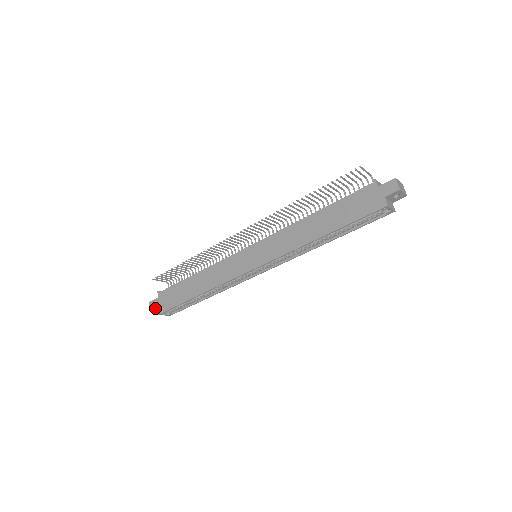
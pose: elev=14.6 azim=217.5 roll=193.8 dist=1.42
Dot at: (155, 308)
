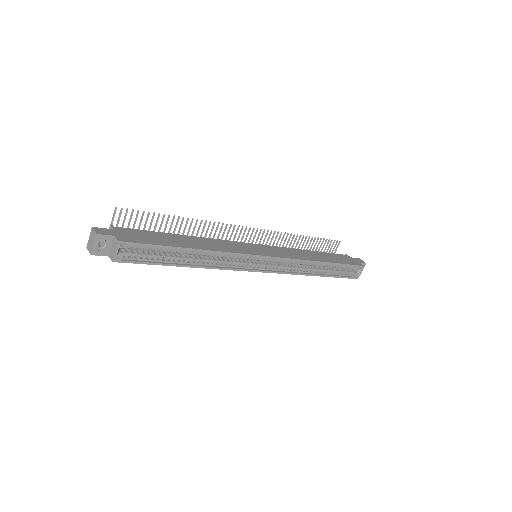
Dot at: (109, 234)
